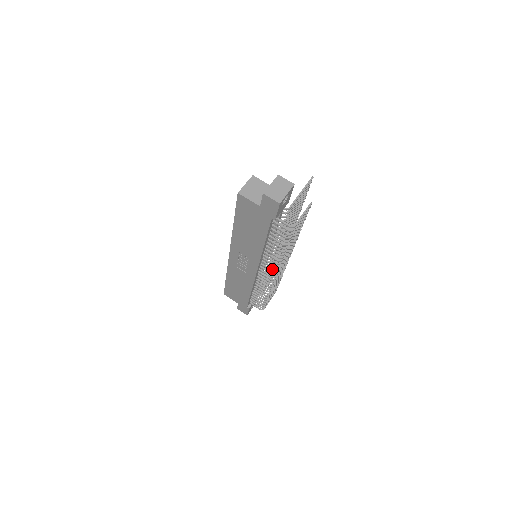
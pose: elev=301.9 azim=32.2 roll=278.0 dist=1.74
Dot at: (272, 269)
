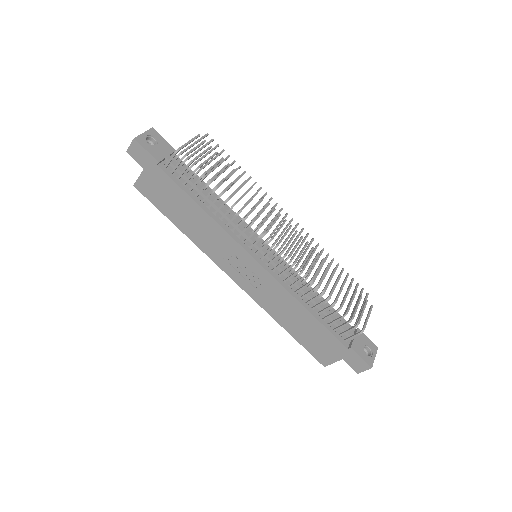
Dot at: (311, 269)
